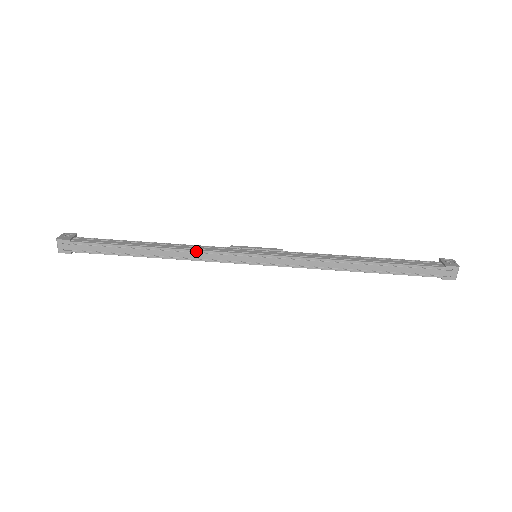
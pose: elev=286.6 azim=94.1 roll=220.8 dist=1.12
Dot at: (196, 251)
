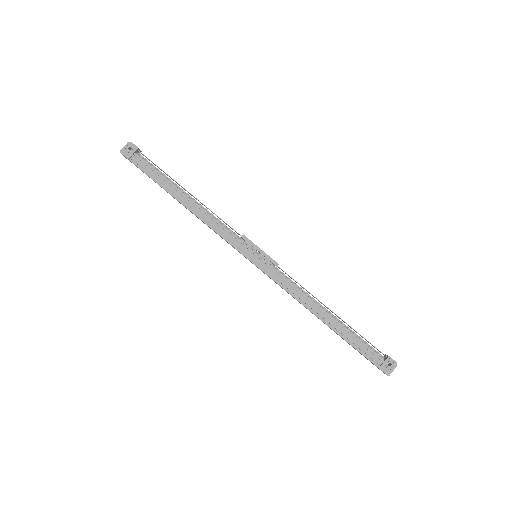
Dot at: occluded
